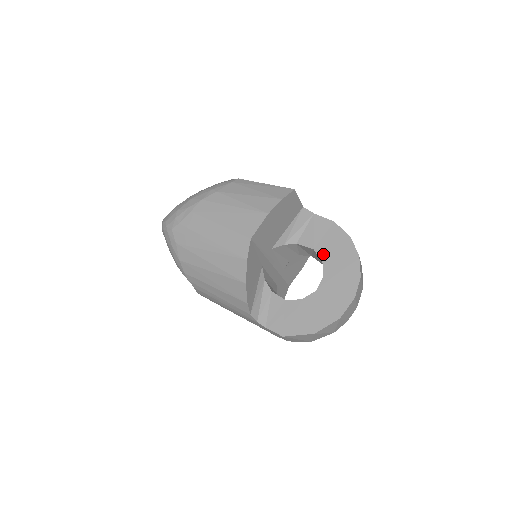
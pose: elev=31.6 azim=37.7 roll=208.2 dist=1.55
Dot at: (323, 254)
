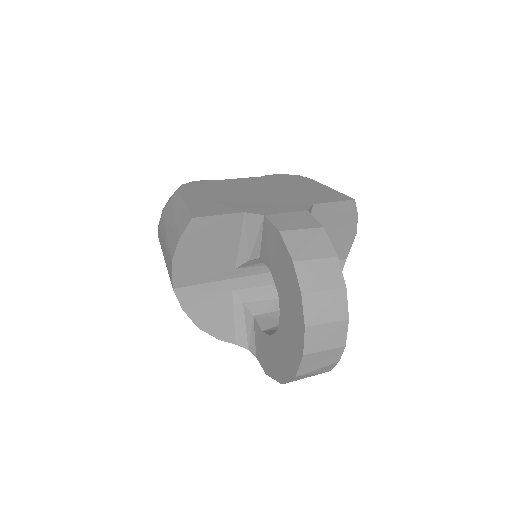
Dot at: (276, 280)
